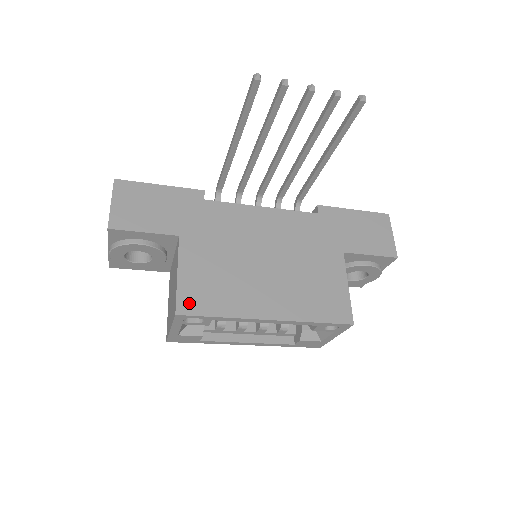
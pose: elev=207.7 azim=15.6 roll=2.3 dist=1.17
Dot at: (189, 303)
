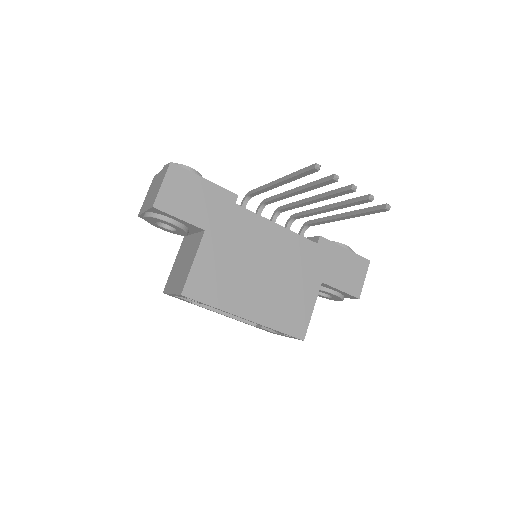
Dot at: (194, 289)
